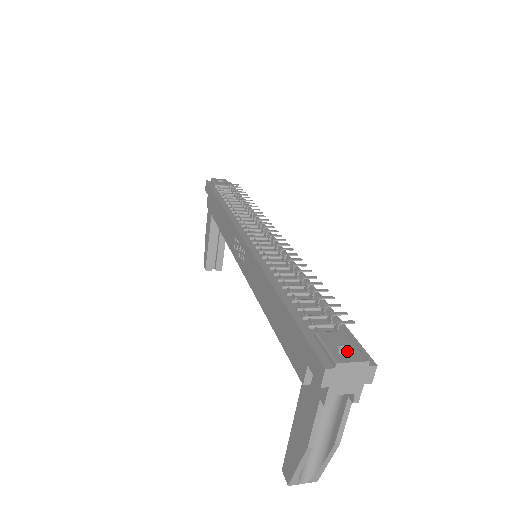
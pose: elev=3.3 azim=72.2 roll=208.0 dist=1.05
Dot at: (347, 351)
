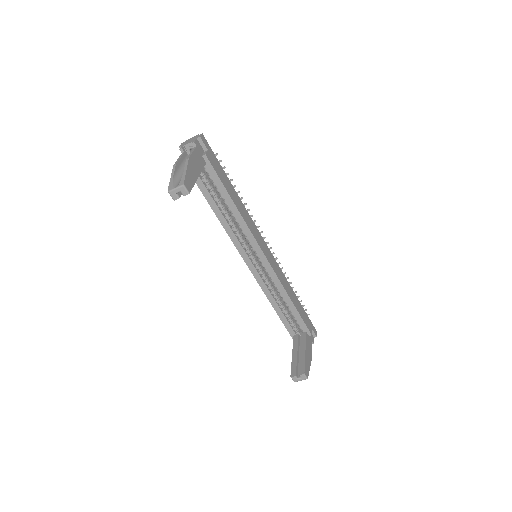
Dot at: occluded
